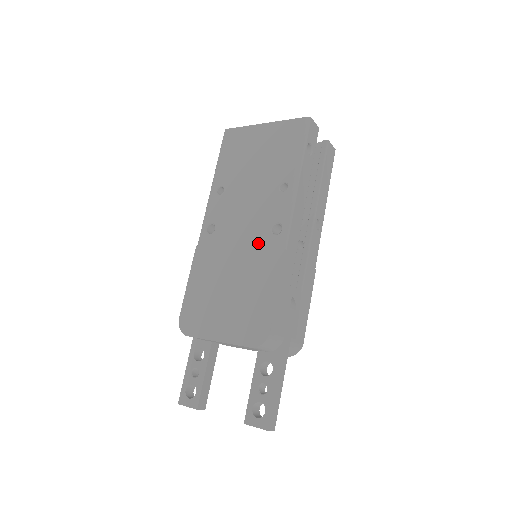
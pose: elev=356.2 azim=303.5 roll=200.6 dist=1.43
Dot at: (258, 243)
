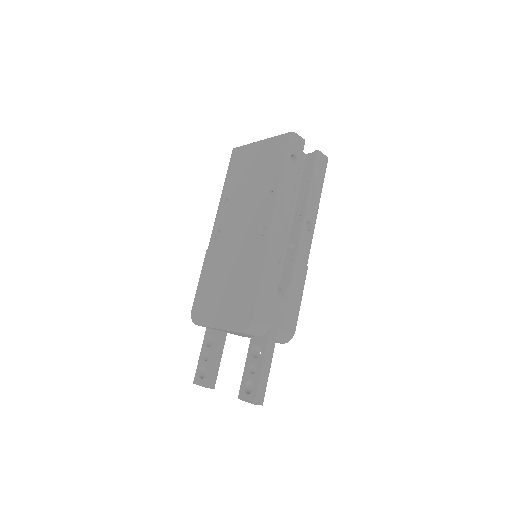
Dot at: (249, 244)
